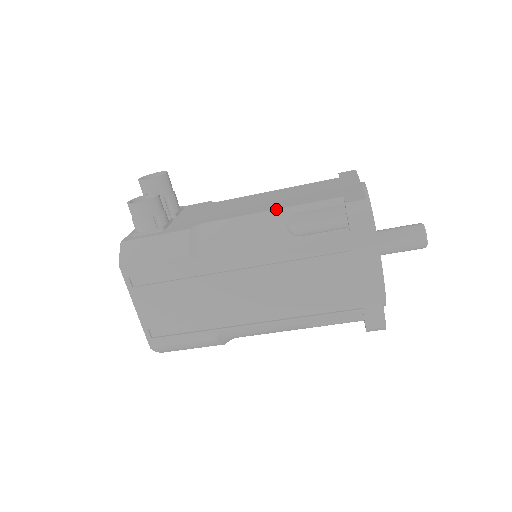
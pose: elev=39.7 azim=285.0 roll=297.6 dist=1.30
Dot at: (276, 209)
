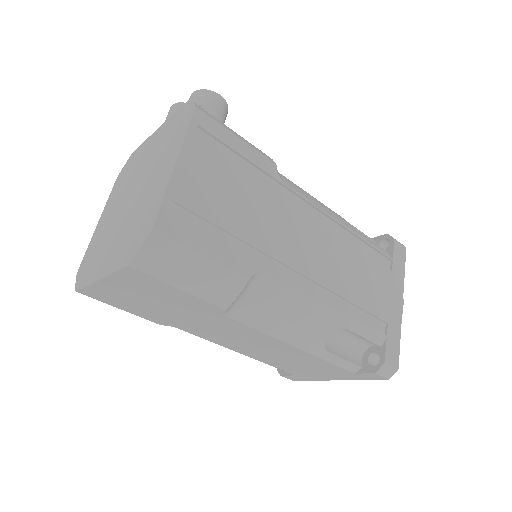
Dot at: occluded
